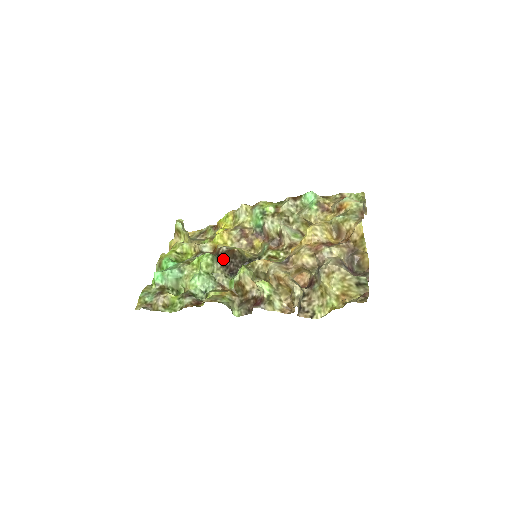
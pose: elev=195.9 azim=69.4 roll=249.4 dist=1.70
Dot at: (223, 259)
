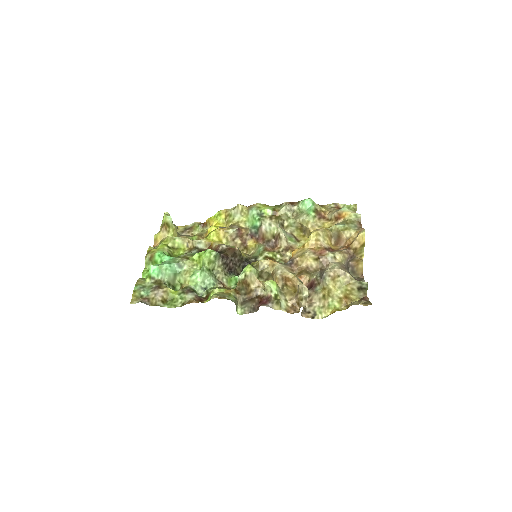
Dot at: (225, 257)
